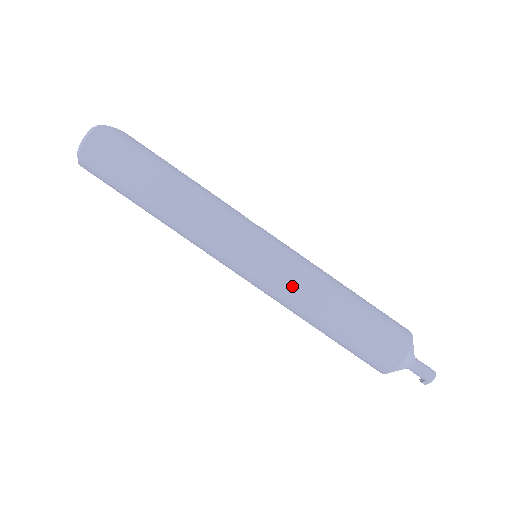
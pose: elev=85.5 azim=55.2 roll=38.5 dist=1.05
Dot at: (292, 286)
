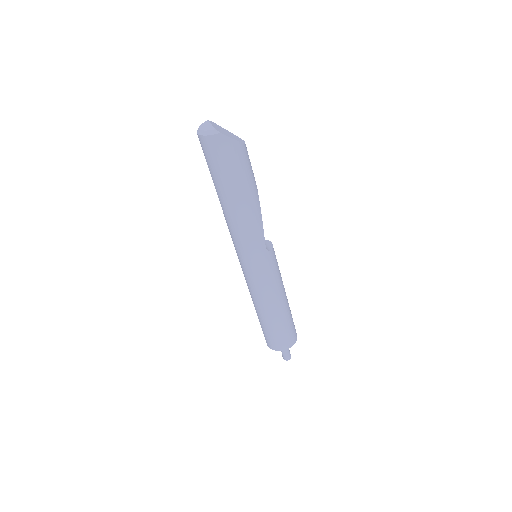
Dot at: (252, 289)
